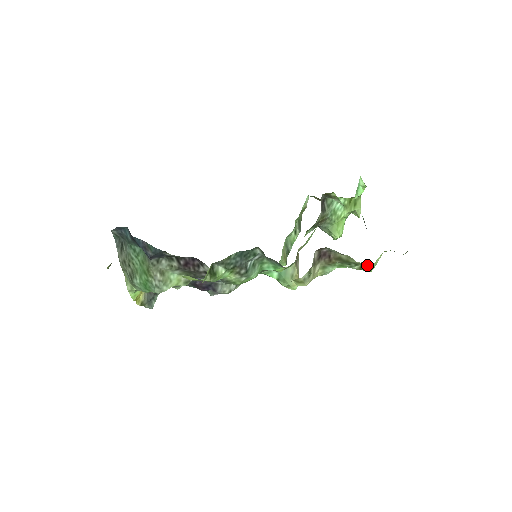
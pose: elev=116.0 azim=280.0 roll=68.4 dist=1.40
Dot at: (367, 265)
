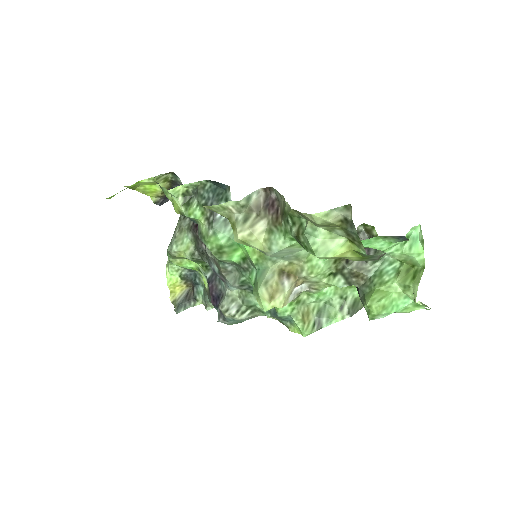
Dot at: (305, 228)
